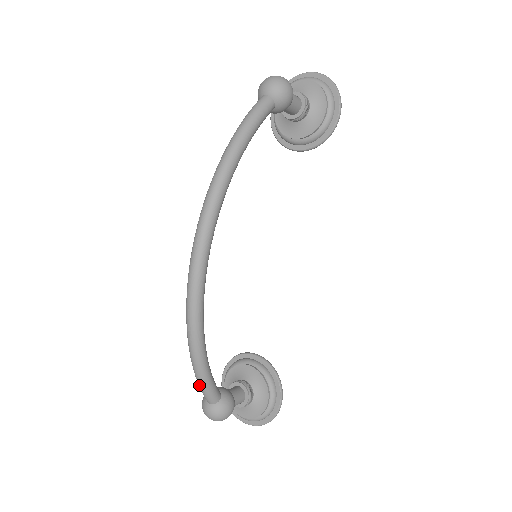
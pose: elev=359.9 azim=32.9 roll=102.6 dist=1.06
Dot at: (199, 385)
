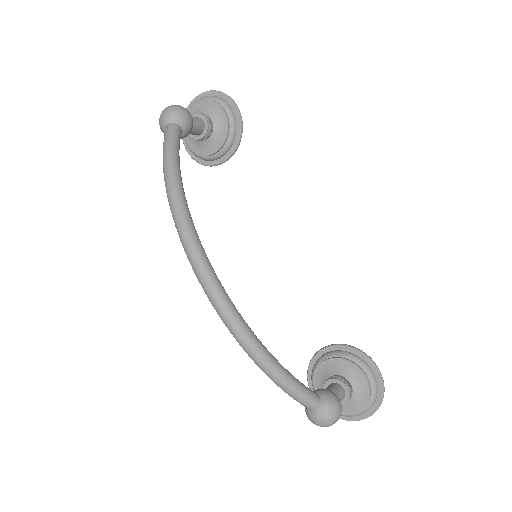
Dot at: (290, 395)
